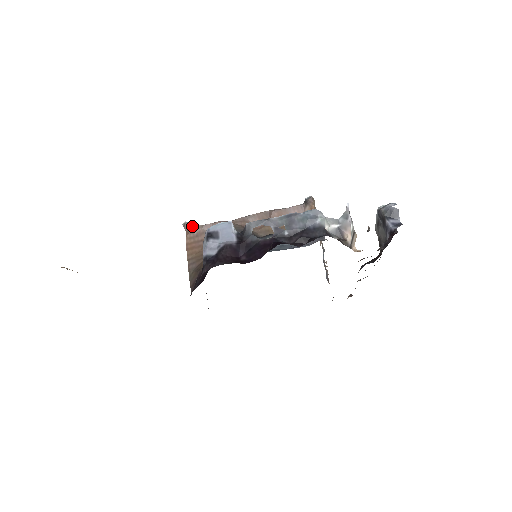
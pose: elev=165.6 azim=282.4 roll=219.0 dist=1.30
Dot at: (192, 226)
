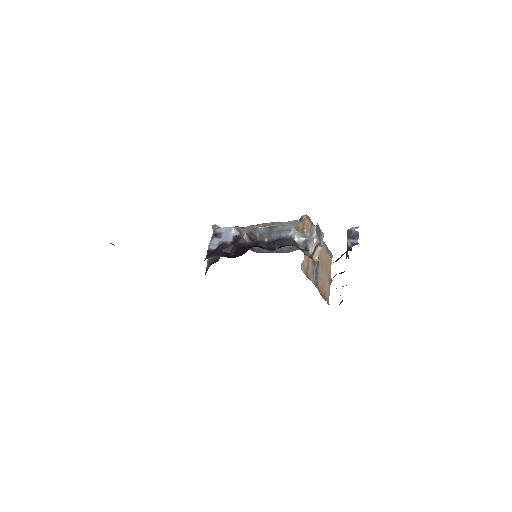
Dot at: (217, 228)
